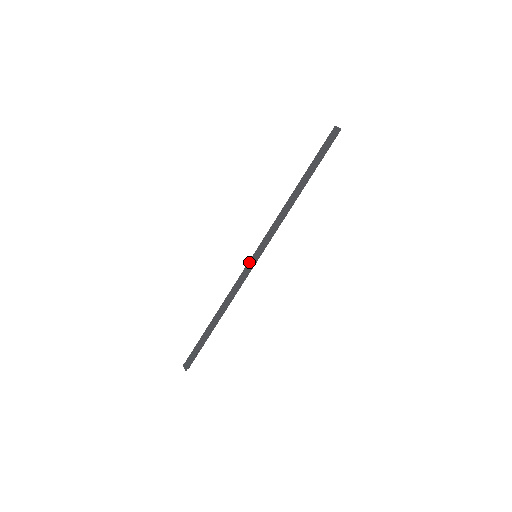
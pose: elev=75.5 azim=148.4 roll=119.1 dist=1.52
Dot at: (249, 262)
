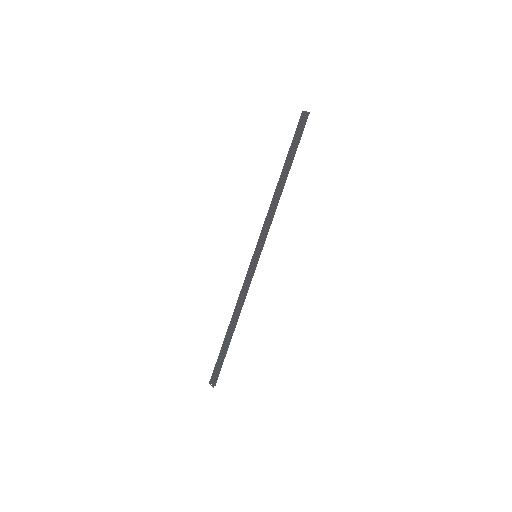
Dot at: (250, 264)
